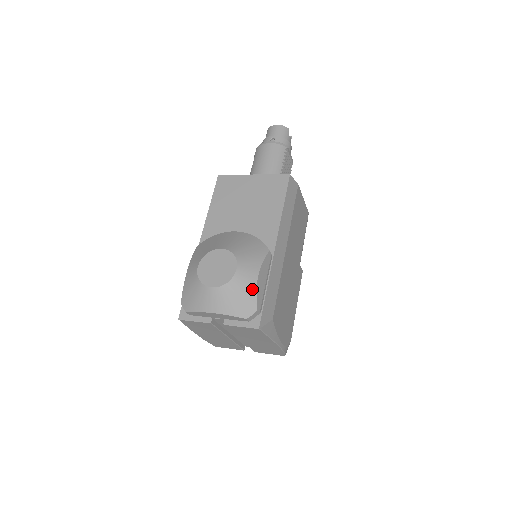
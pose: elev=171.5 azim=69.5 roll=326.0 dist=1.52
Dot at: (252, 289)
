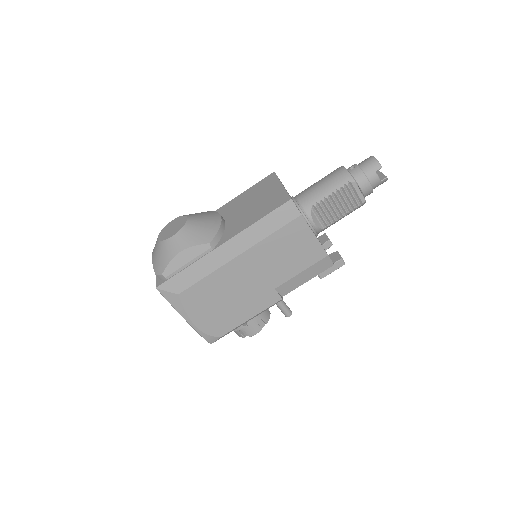
Dot at: (169, 257)
